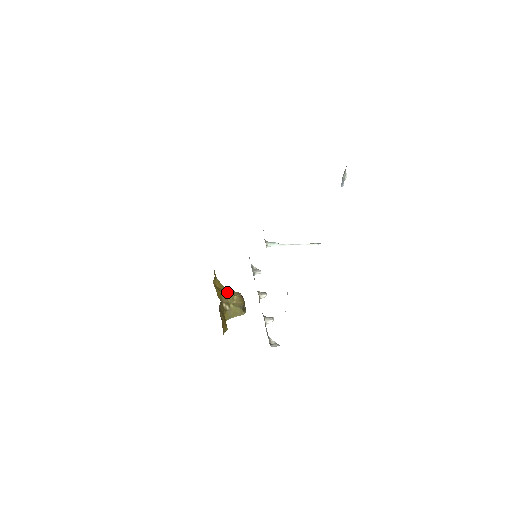
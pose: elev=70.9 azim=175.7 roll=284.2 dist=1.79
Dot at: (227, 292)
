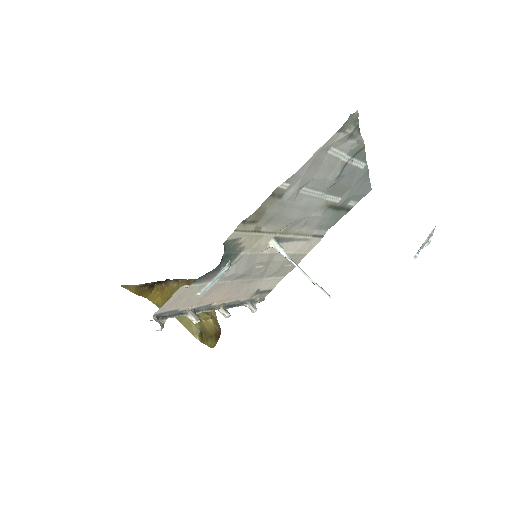
Dot at: (211, 311)
